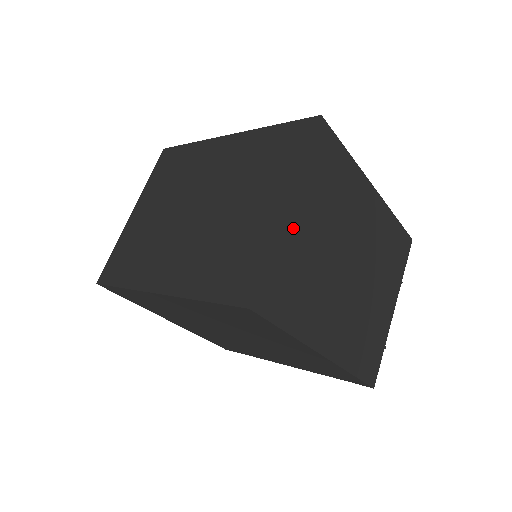
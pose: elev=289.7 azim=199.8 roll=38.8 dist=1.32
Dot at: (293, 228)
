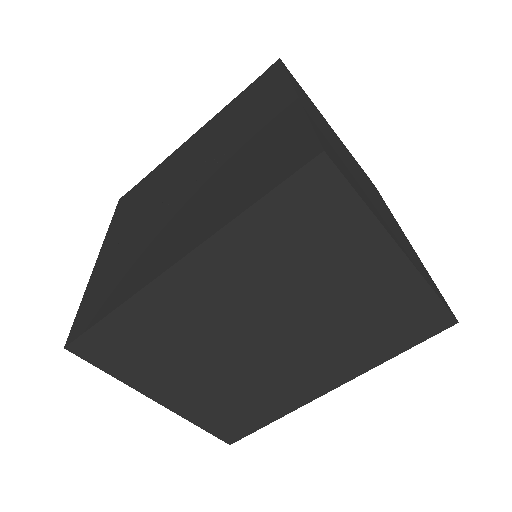
Dot at: (403, 249)
